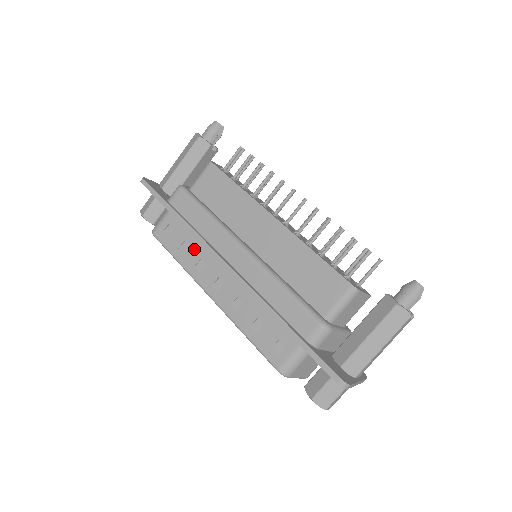
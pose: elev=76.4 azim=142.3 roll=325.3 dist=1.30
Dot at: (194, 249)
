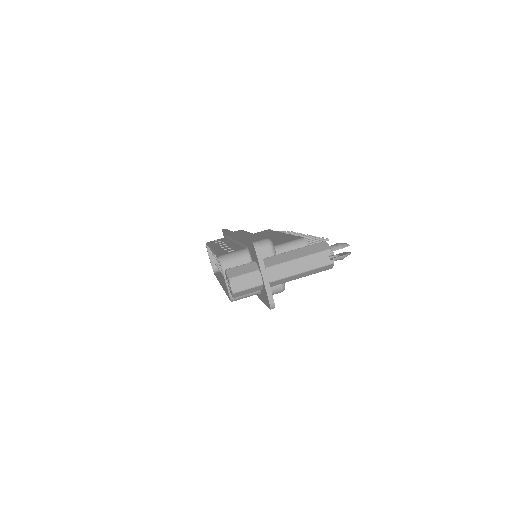
Dot at: (223, 241)
